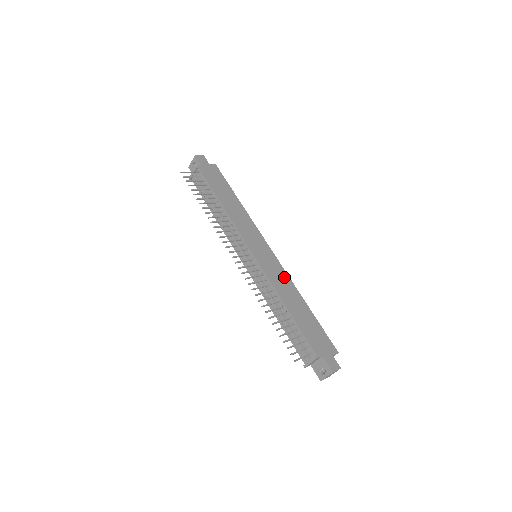
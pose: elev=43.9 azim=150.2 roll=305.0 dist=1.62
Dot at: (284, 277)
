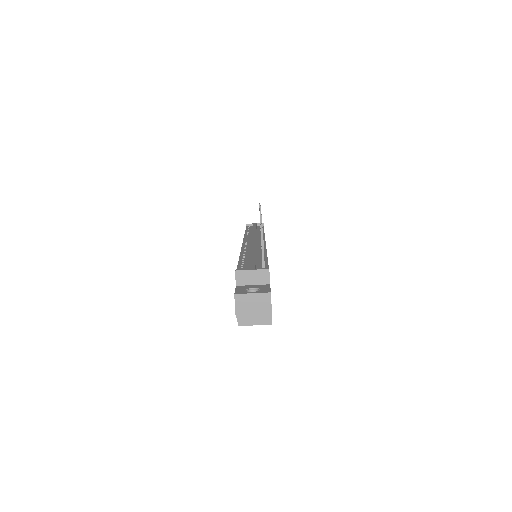
Dot at: occluded
